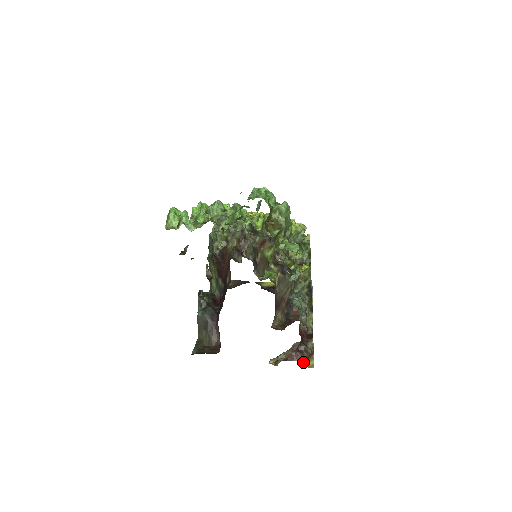
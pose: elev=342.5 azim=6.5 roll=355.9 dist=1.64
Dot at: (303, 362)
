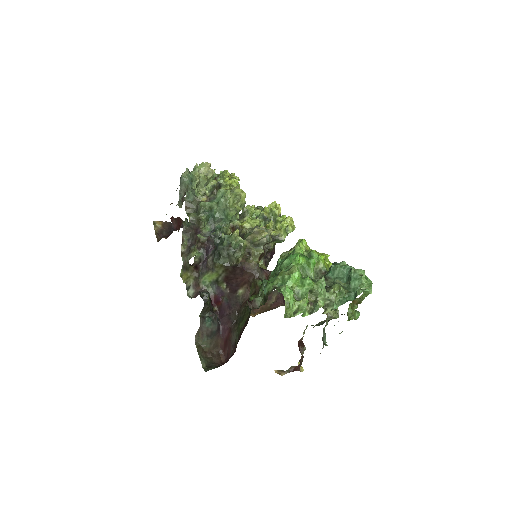
Dot at: occluded
